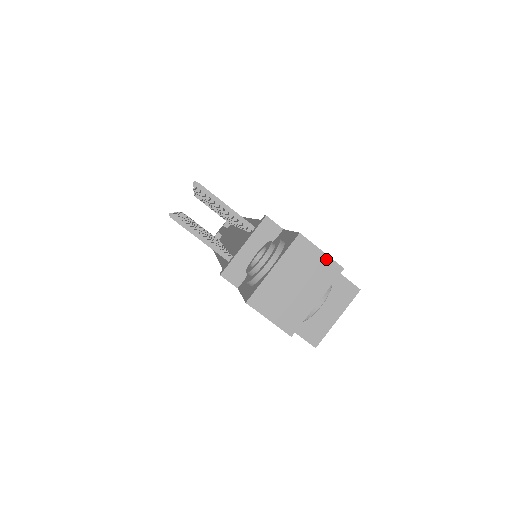
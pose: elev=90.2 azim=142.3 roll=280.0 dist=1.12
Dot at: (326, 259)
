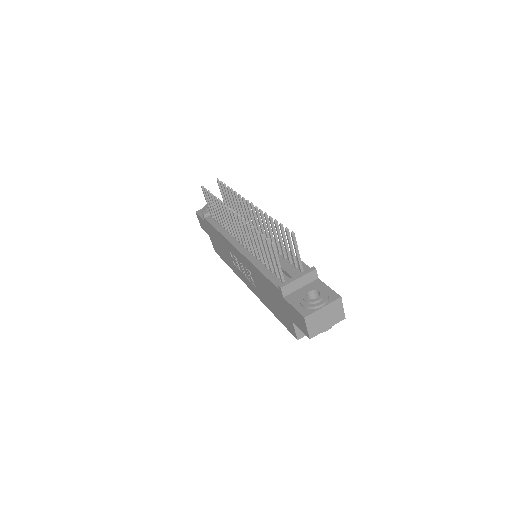
Dot at: (342, 312)
